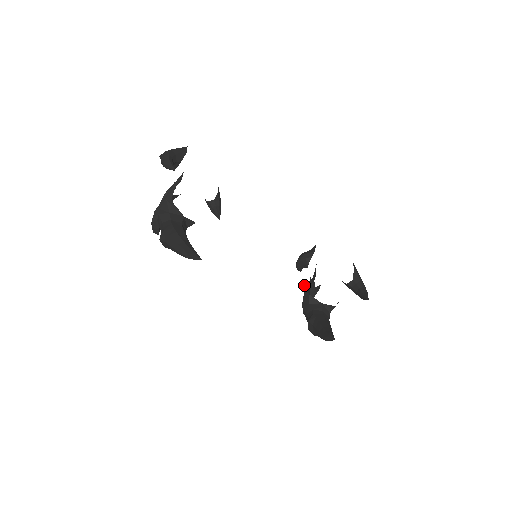
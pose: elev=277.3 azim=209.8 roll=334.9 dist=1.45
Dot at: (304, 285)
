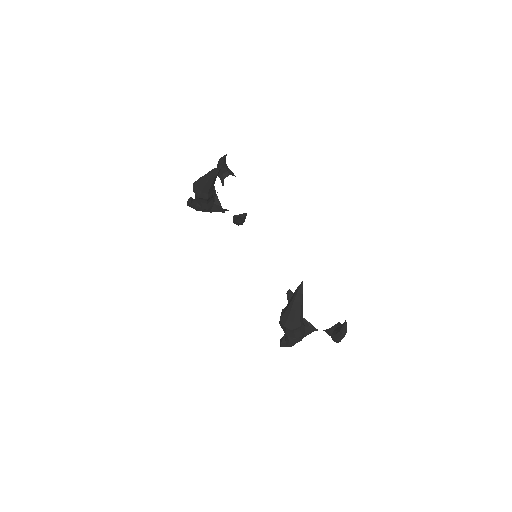
Dot at: occluded
